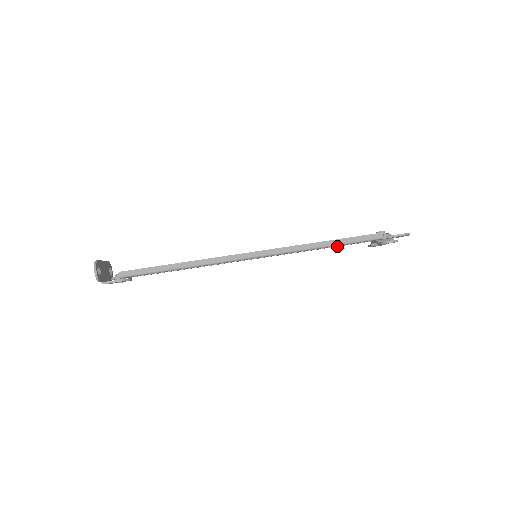
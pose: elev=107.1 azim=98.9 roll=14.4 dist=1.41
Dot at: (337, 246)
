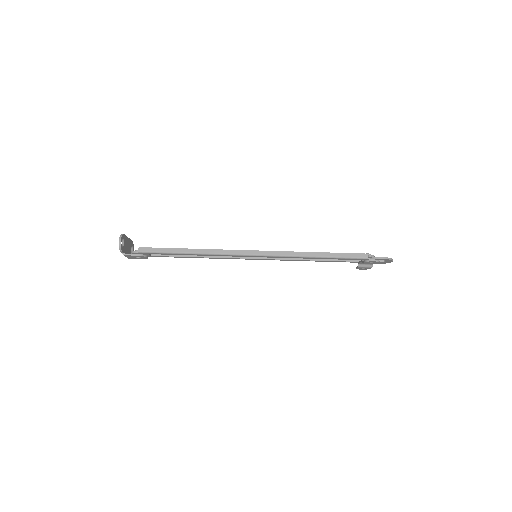
Dot at: (328, 261)
